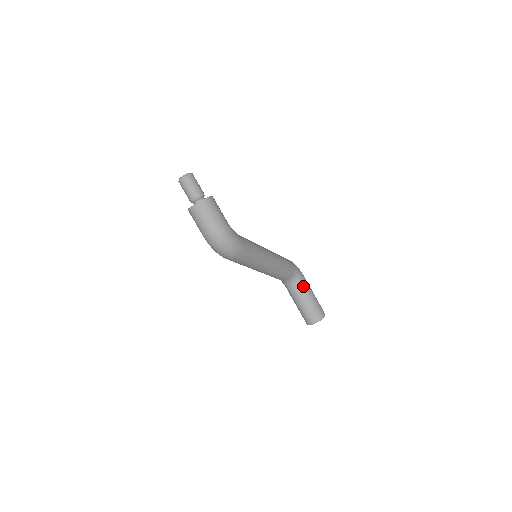
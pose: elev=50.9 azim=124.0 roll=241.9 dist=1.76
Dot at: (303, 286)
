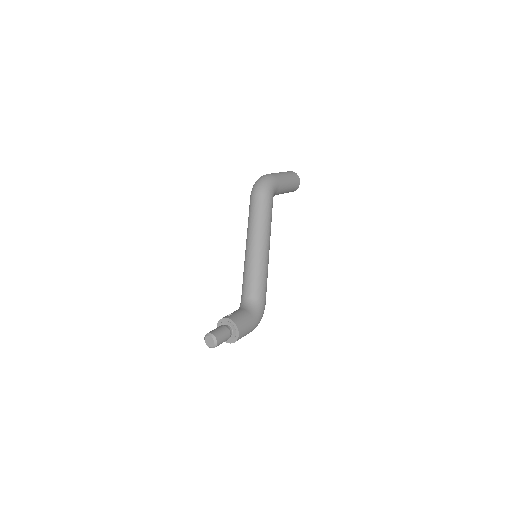
Dot at: (280, 191)
